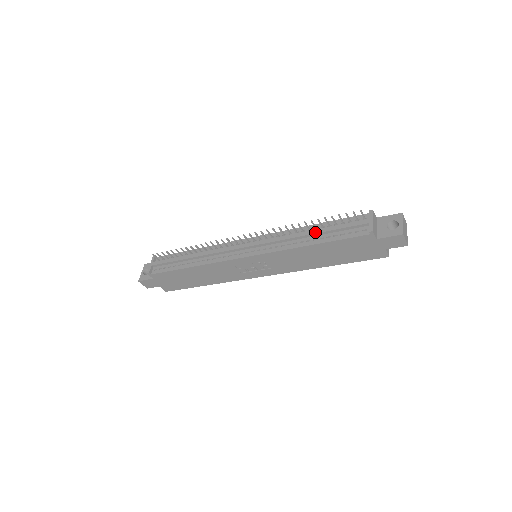
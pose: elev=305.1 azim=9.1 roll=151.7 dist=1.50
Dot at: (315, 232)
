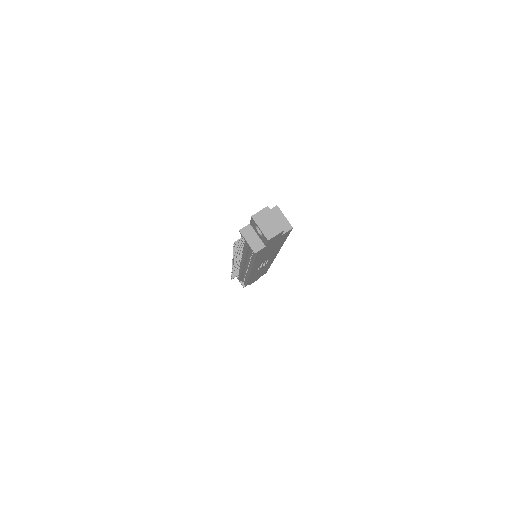
Dot at: occluded
